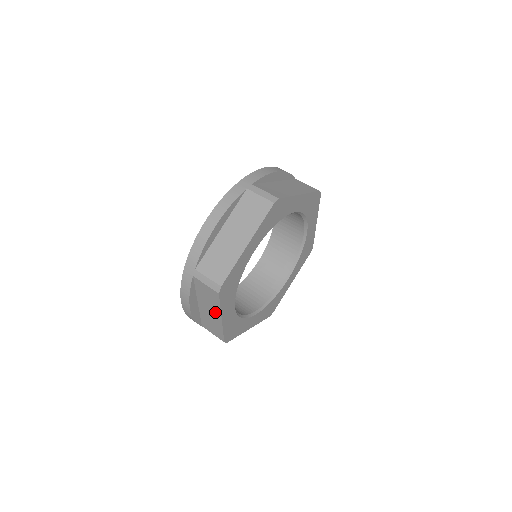
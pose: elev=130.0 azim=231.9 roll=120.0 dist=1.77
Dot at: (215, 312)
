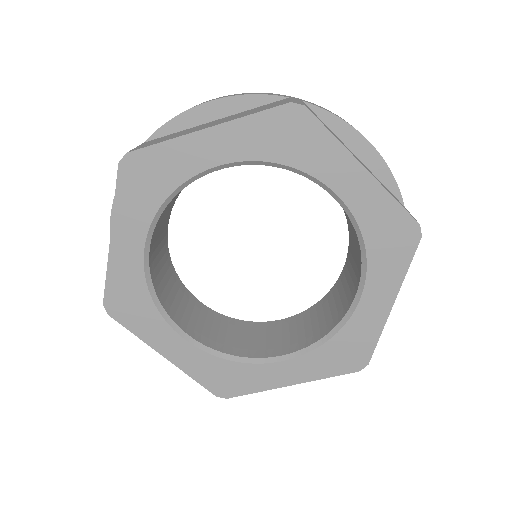
Dot at: occluded
